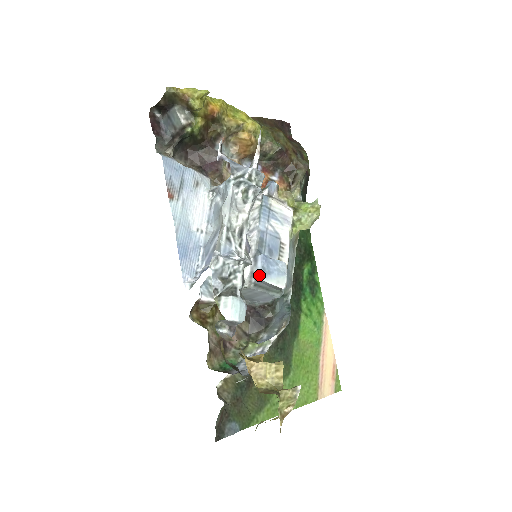
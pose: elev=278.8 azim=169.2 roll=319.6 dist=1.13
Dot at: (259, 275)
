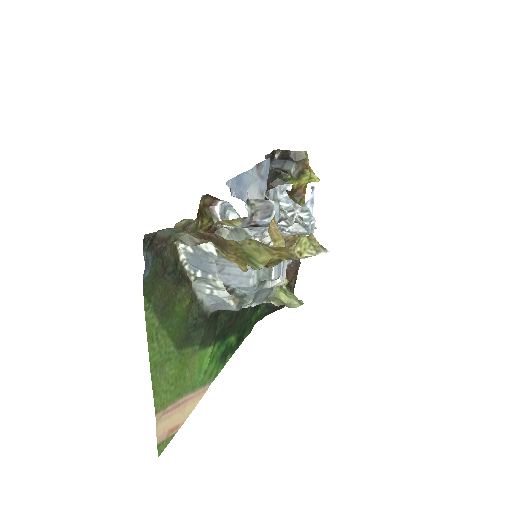
Dot at: occluded
